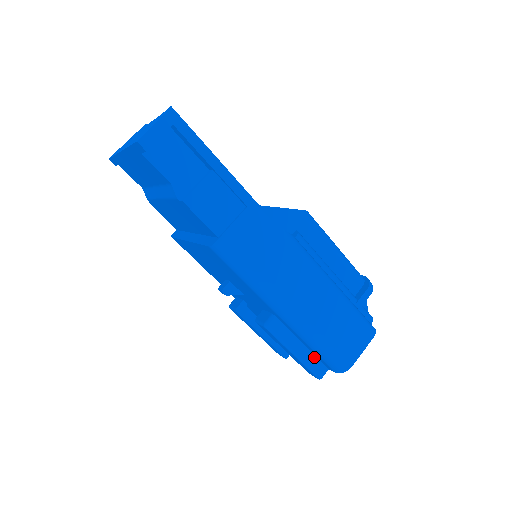
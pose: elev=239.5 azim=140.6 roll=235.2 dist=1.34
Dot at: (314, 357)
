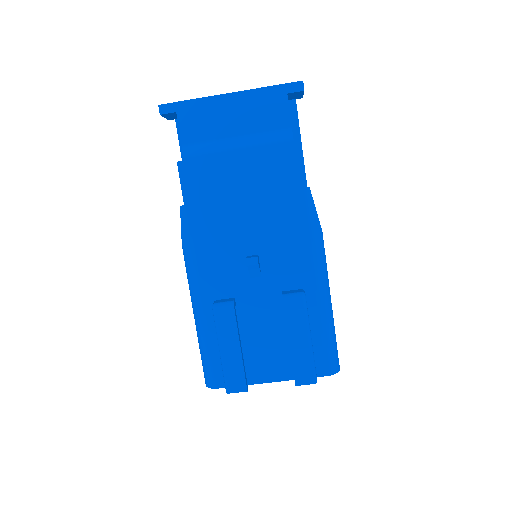
Dot at: occluded
